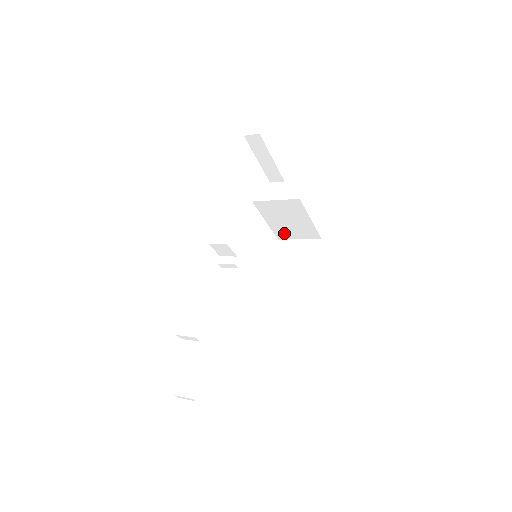
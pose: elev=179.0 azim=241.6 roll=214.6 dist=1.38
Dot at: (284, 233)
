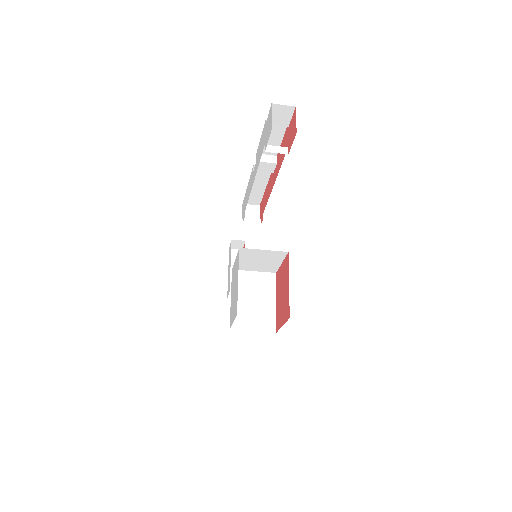
Dot at: (241, 320)
